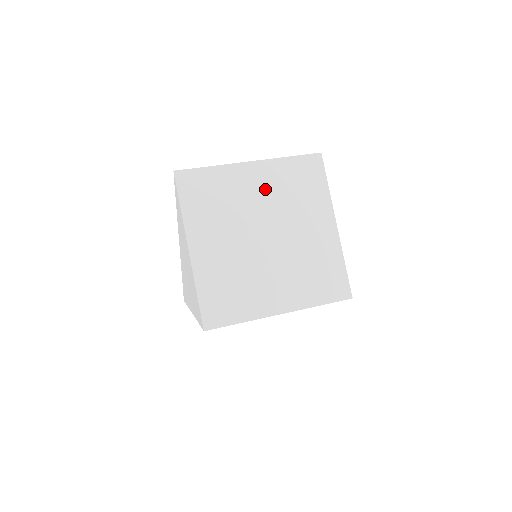
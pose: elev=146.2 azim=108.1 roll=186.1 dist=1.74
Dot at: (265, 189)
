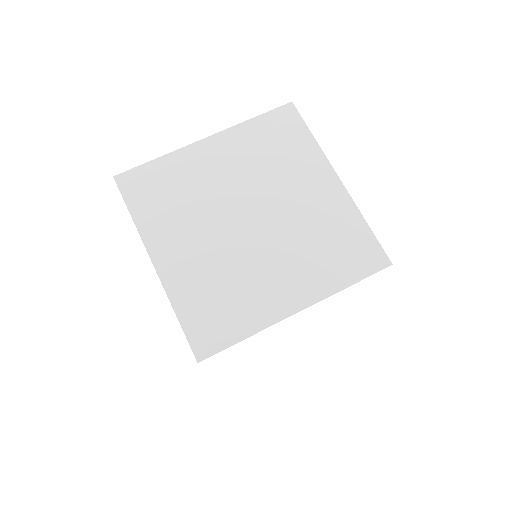
Dot at: (232, 164)
